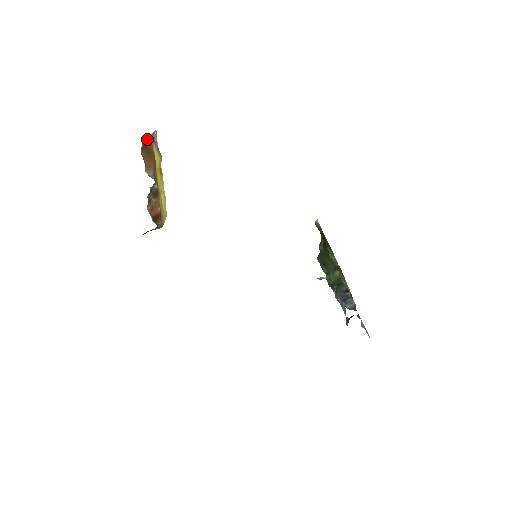
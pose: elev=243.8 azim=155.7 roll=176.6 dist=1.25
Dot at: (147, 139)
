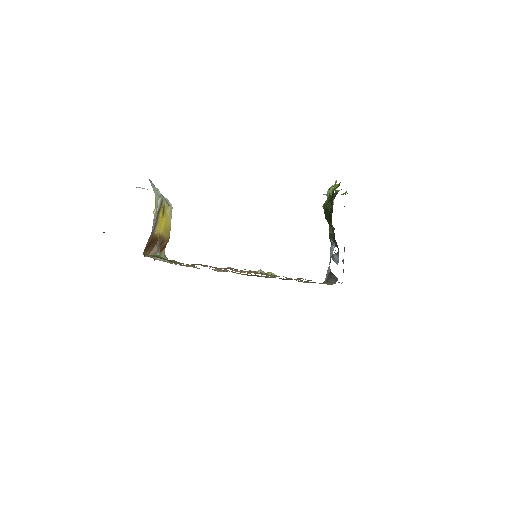
Dot at: (148, 242)
